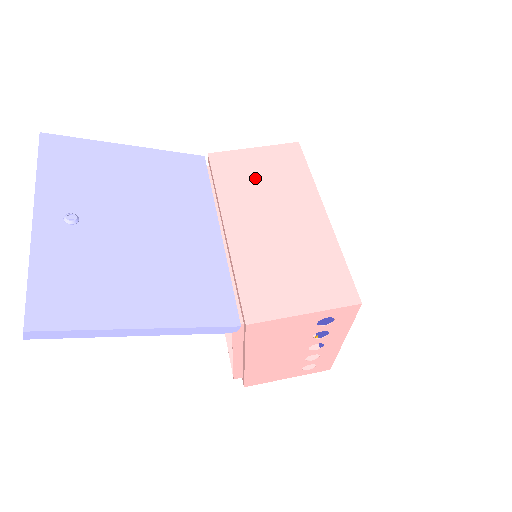
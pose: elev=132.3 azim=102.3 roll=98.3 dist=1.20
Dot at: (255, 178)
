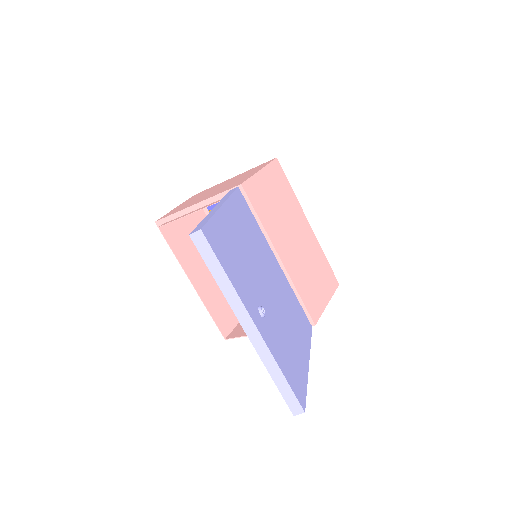
Dot at: (274, 204)
